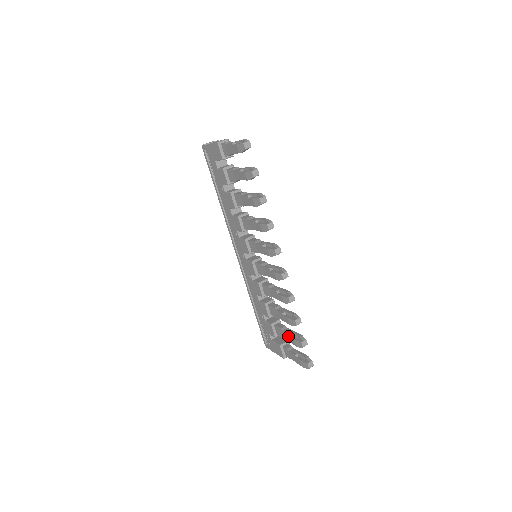
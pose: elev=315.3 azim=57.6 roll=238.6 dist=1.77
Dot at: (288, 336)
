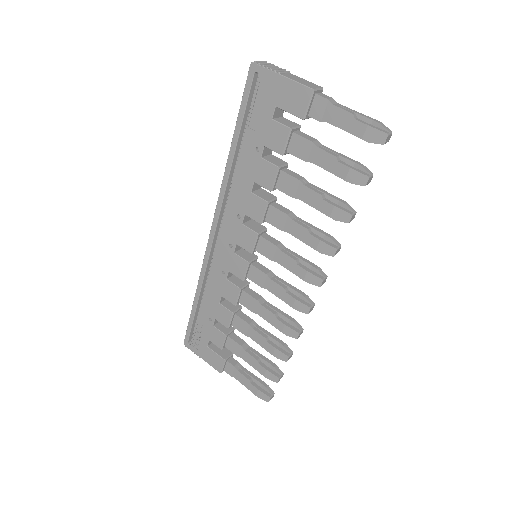
Dot at: (254, 360)
